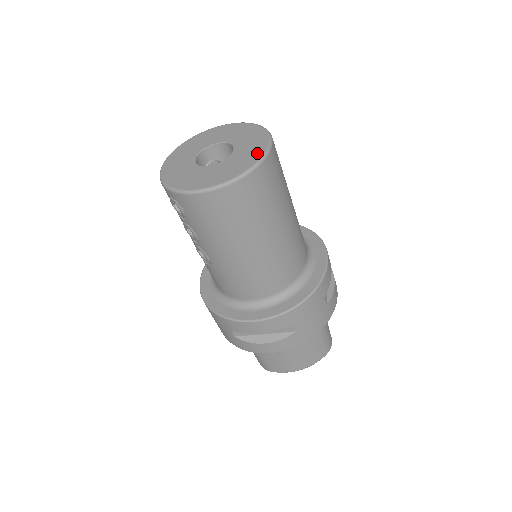
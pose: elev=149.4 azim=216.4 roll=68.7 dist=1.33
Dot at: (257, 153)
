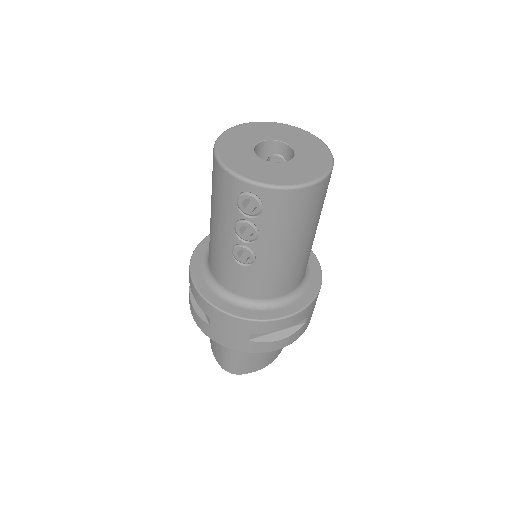
Dot at: (323, 153)
